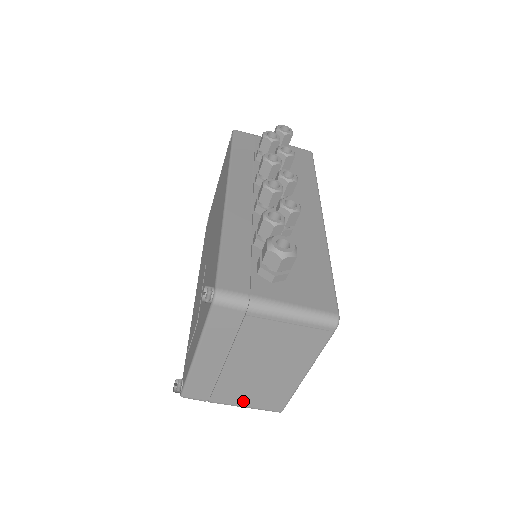
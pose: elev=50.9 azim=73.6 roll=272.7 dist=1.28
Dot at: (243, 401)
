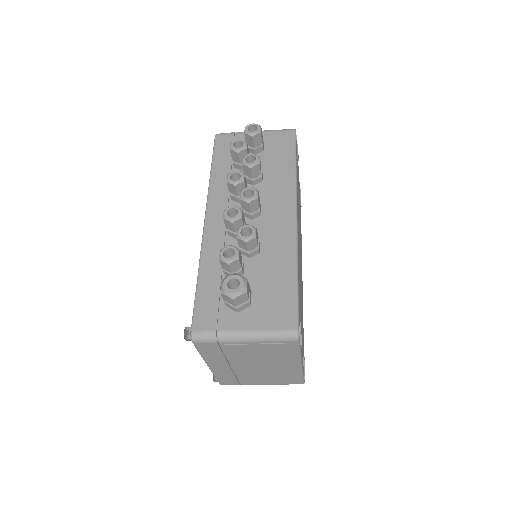
Dot at: (267, 382)
